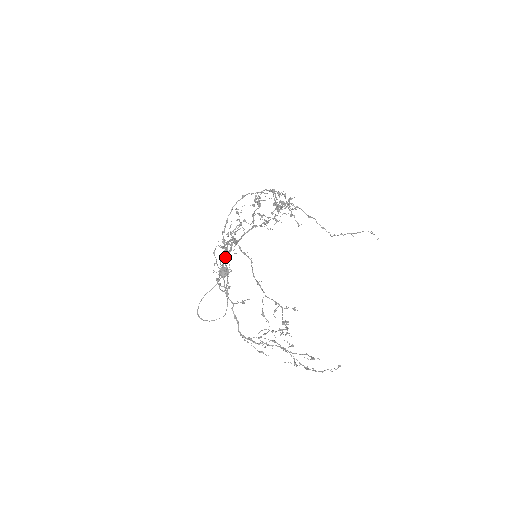
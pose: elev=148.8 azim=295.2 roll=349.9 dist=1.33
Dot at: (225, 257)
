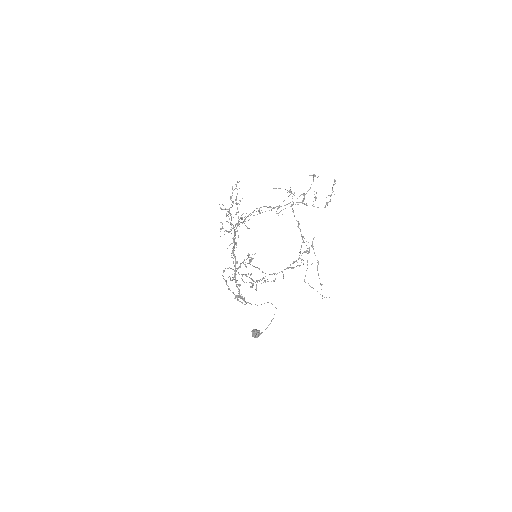
Dot at: (244, 300)
